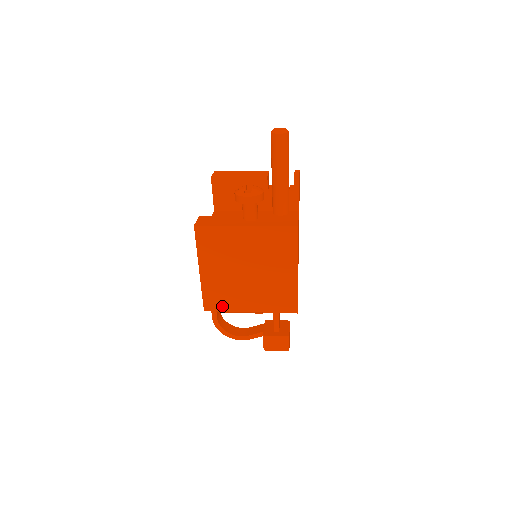
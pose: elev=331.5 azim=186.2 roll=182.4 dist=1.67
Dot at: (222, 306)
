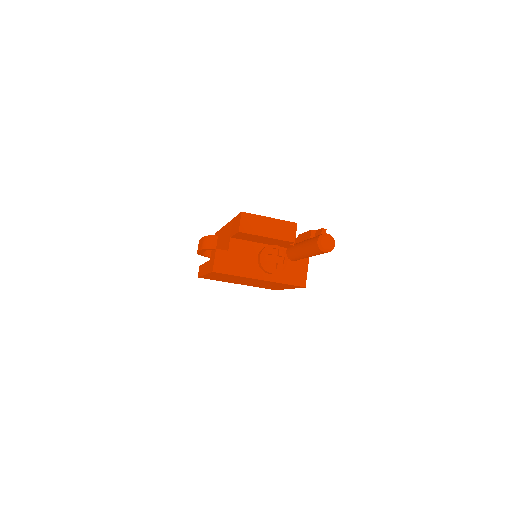
Dot at: occluded
